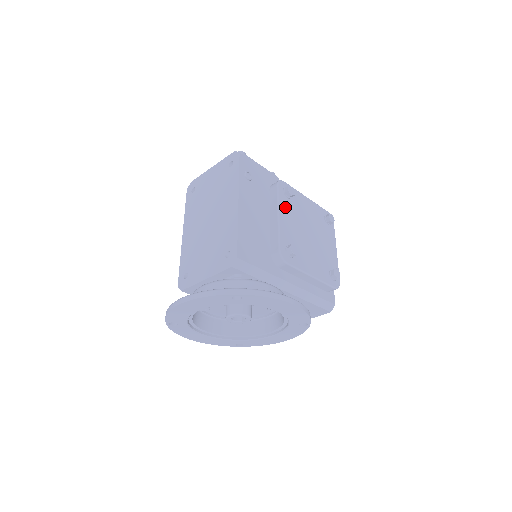
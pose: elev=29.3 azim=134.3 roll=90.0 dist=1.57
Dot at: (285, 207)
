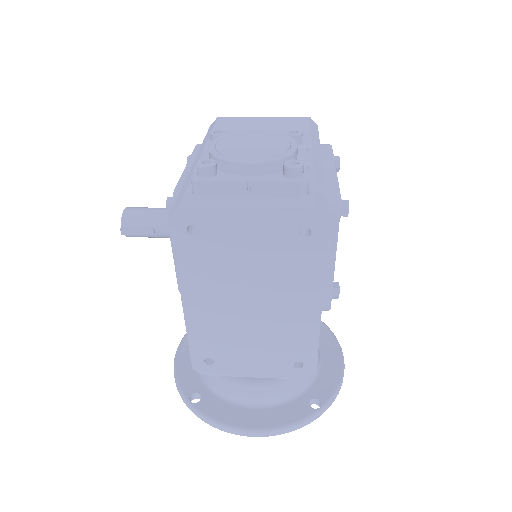
Dot at: occluded
